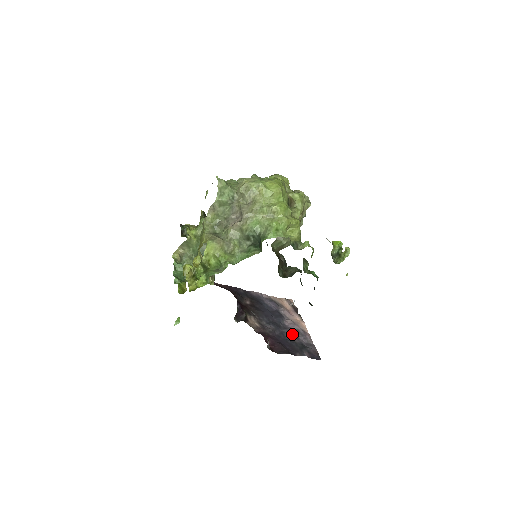
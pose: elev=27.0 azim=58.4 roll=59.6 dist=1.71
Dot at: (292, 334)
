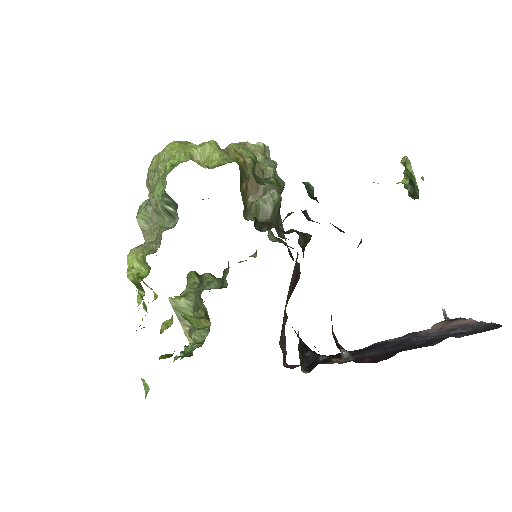
Dot at: (432, 337)
